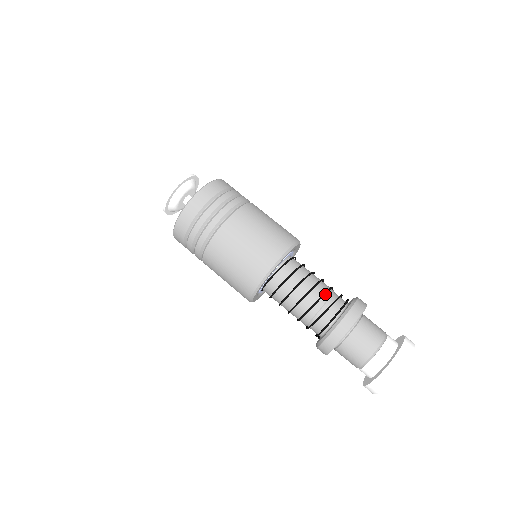
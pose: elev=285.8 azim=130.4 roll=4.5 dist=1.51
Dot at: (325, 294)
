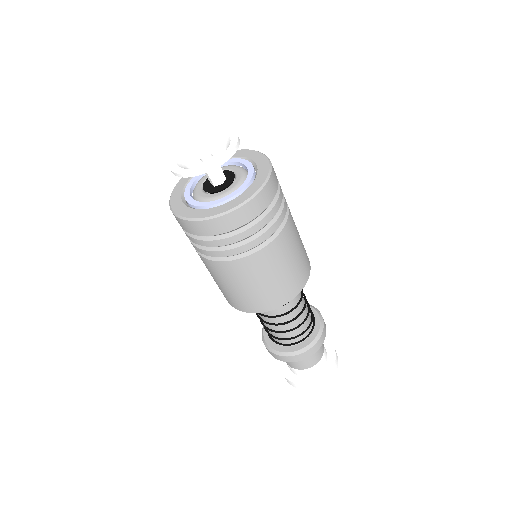
Dot at: (289, 330)
